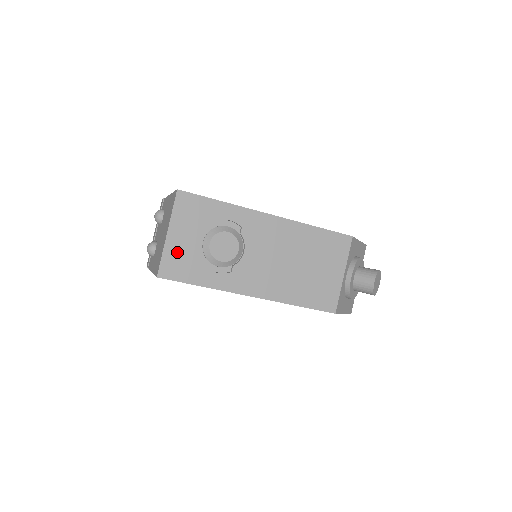
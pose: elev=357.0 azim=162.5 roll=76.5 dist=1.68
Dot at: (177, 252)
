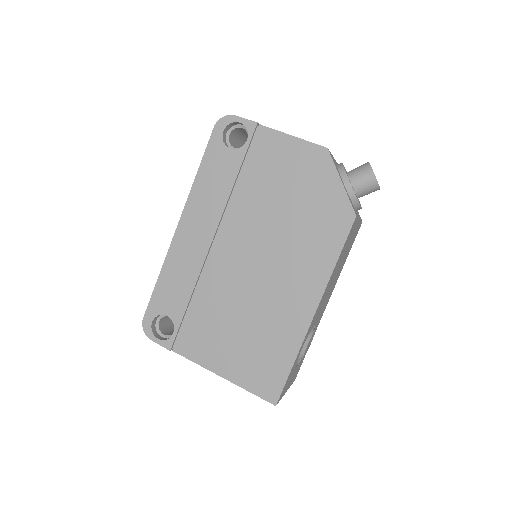
Dot at: occluded
